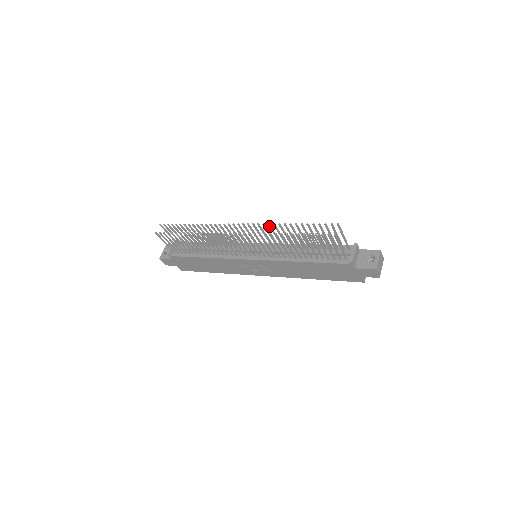
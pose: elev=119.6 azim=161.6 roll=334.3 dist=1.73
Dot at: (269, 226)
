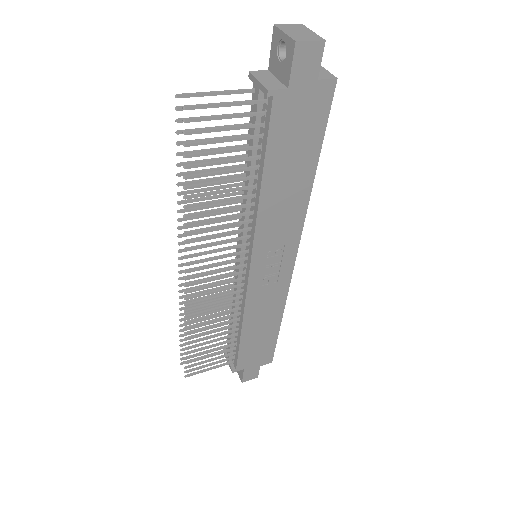
Dot at: (183, 220)
